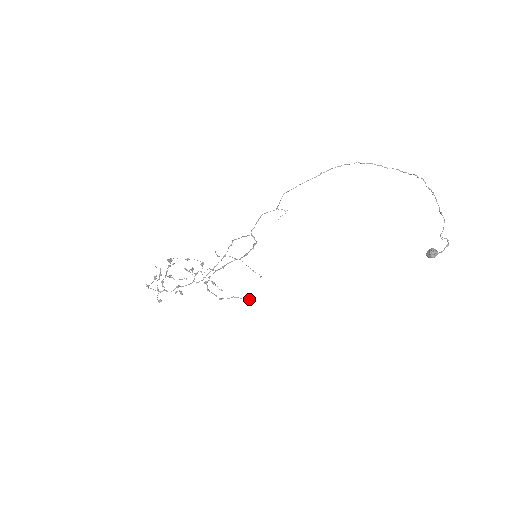
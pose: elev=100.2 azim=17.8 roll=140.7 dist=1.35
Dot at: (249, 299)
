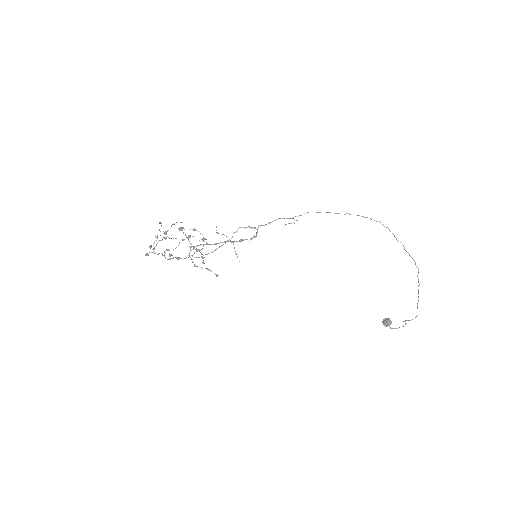
Dot at: occluded
